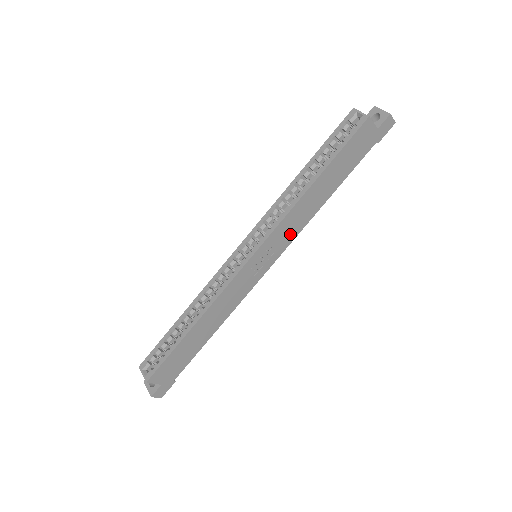
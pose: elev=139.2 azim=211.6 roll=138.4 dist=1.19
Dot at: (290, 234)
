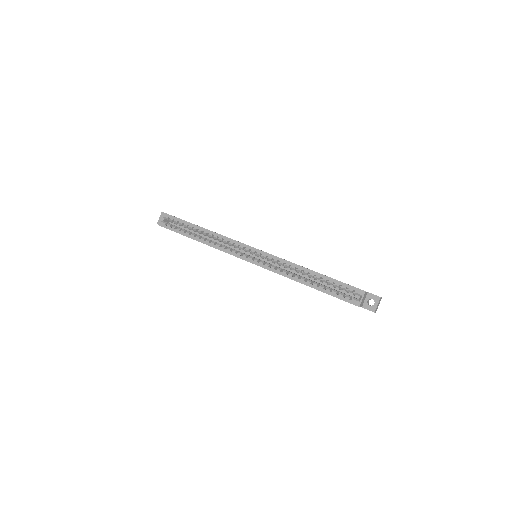
Dot at: occluded
